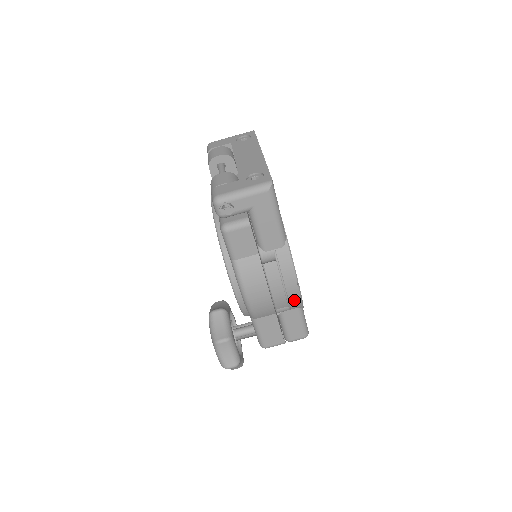
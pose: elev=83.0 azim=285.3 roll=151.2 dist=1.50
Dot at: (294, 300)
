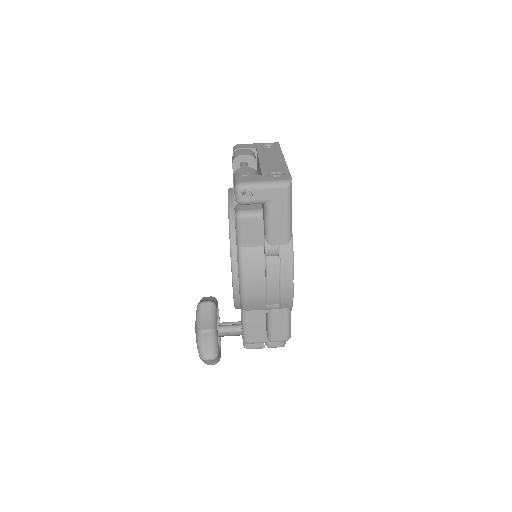
Dot at: (286, 299)
